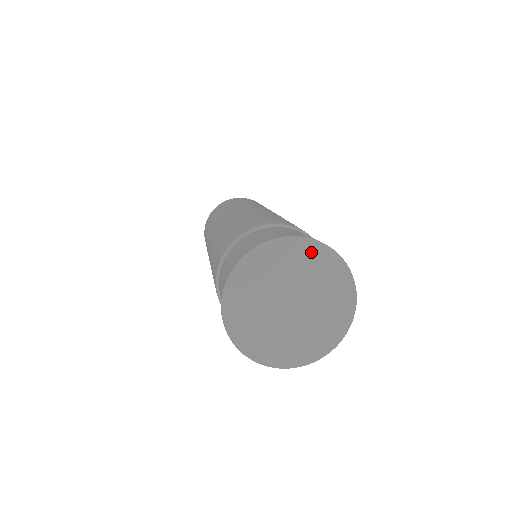
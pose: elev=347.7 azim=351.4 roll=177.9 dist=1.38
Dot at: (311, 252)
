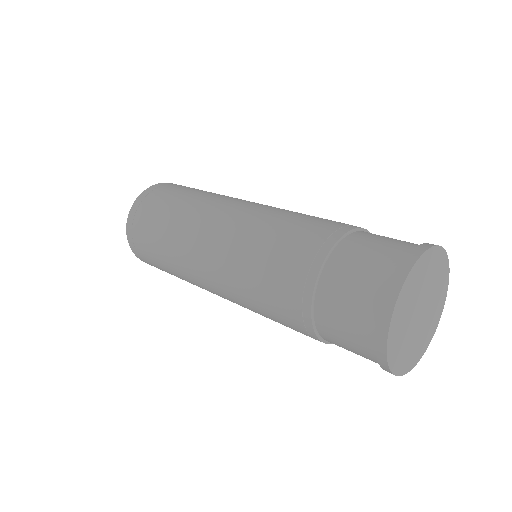
Dot at: (444, 279)
